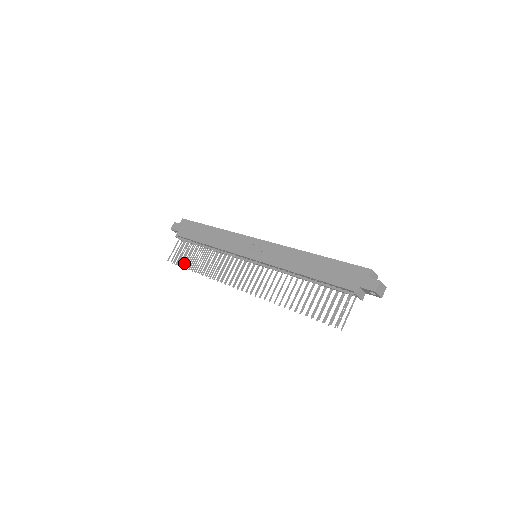
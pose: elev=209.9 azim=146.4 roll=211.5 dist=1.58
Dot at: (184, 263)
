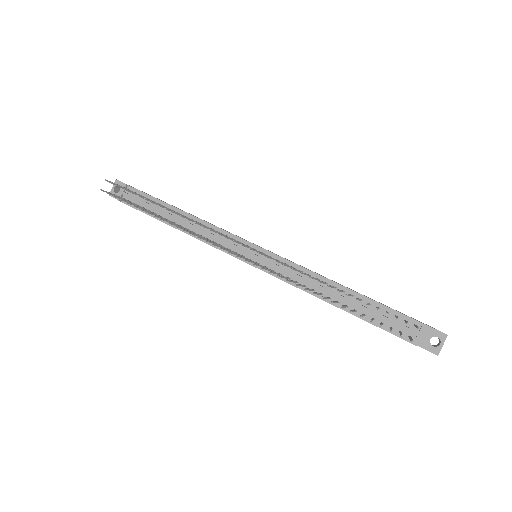
Dot at: (125, 200)
